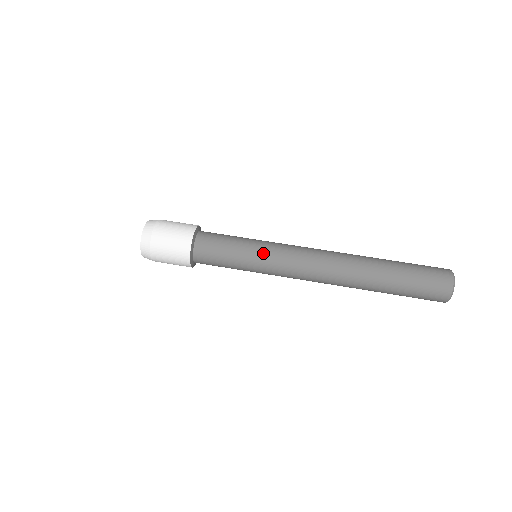
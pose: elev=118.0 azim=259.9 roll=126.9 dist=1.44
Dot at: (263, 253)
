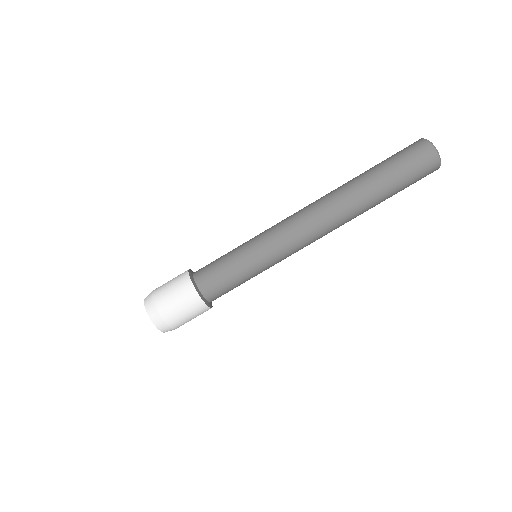
Dot at: (271, 266)
